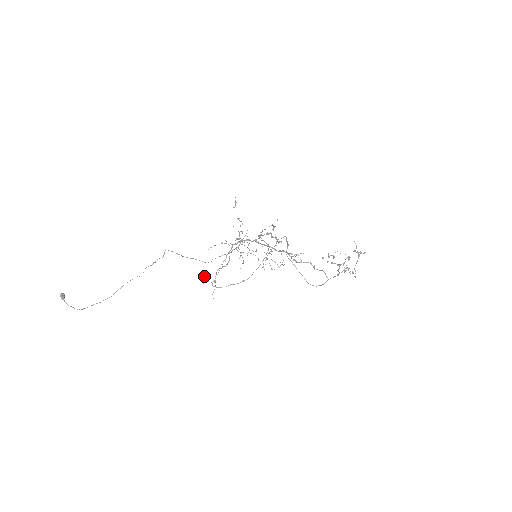
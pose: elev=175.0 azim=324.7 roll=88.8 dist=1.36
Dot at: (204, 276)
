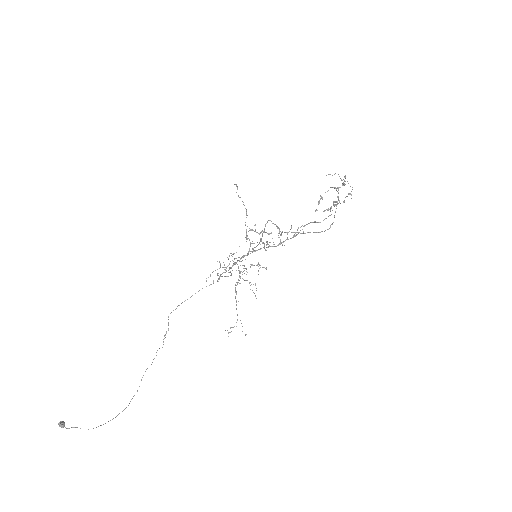
Dot at: (228, 332)
